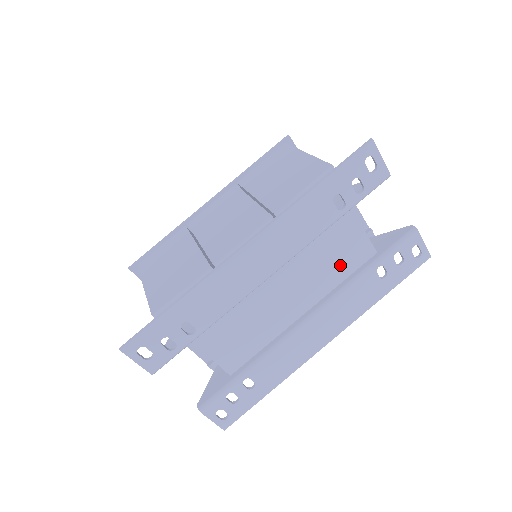
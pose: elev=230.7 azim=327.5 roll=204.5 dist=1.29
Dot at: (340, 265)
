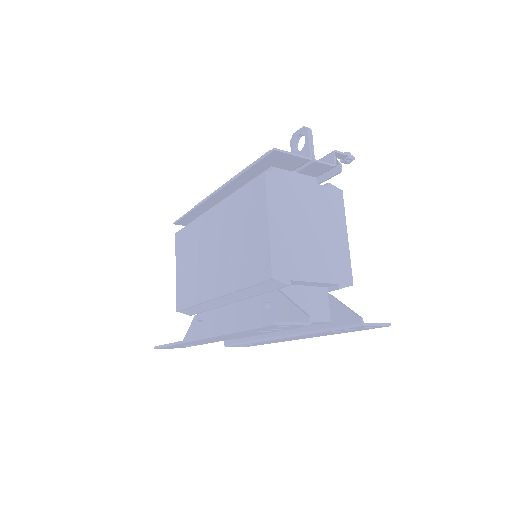
Dot at: occluded
